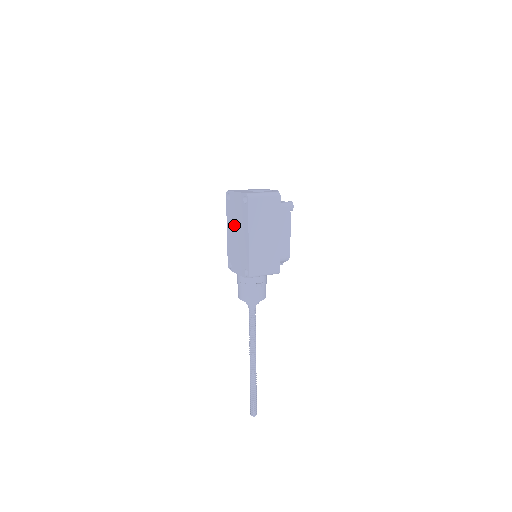
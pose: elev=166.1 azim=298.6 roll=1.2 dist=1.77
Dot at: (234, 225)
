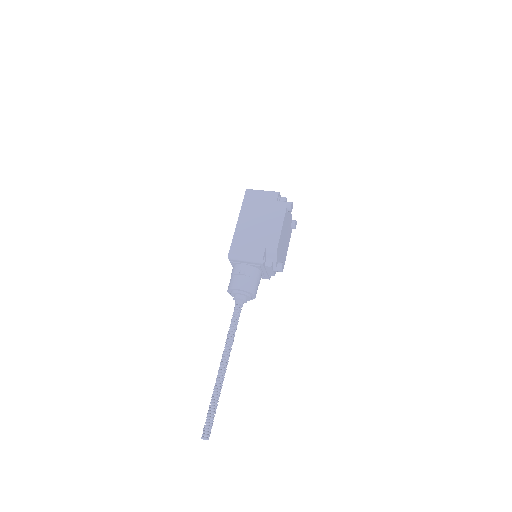
Dot at: occluded
